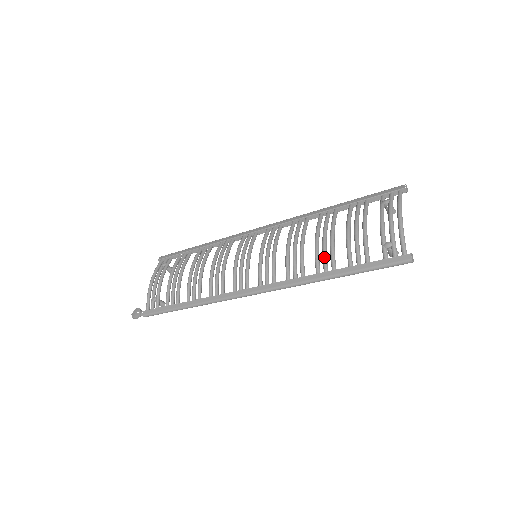
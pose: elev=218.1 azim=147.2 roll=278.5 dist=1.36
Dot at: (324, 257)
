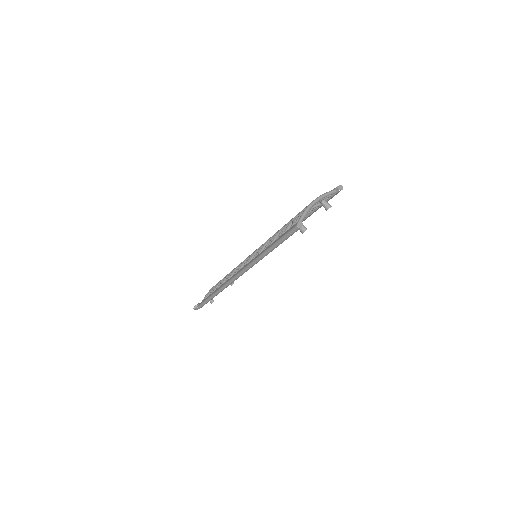
Dot at: (270, 240)
